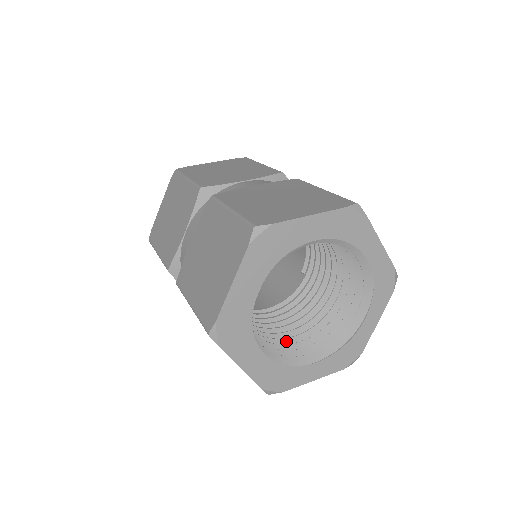
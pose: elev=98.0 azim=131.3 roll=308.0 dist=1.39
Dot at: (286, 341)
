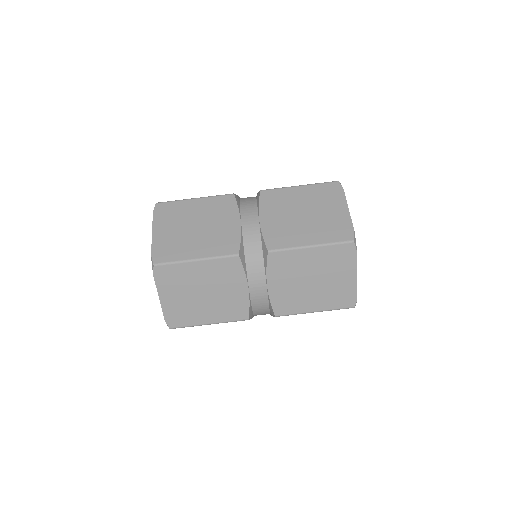
Dot at: occluded
